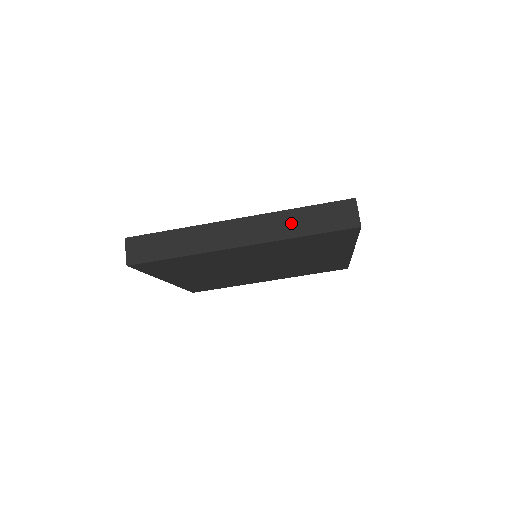
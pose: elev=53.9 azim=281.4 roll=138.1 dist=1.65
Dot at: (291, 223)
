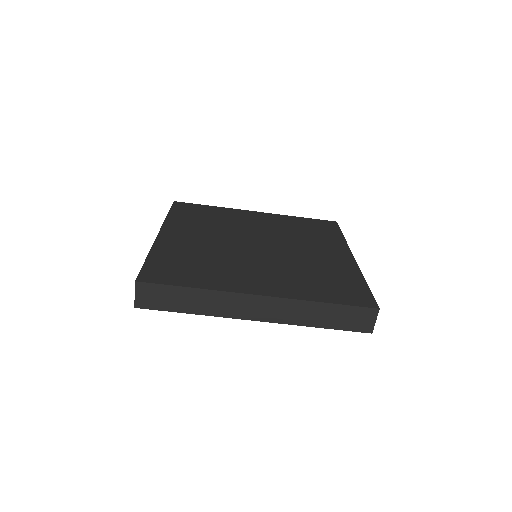
Dot at: (311, 314)
